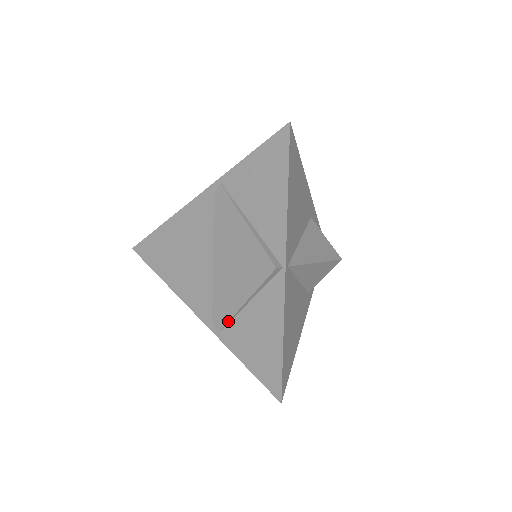
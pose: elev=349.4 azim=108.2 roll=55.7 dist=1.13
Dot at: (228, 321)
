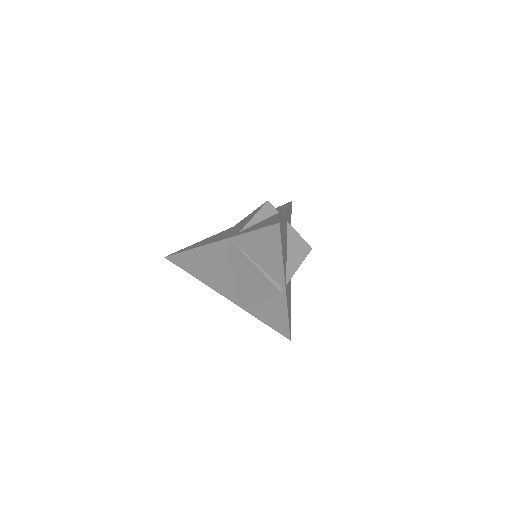
Dot at: (251, 306)
